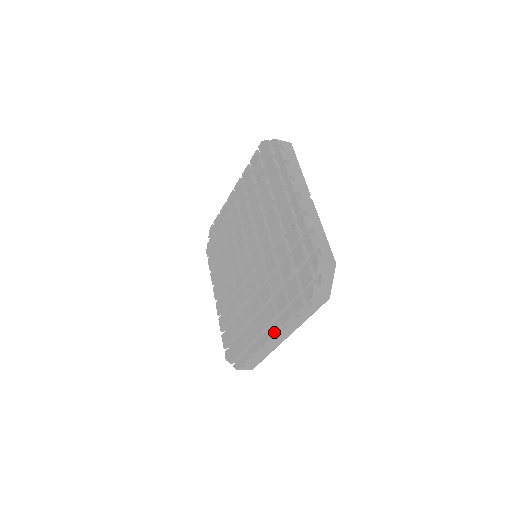
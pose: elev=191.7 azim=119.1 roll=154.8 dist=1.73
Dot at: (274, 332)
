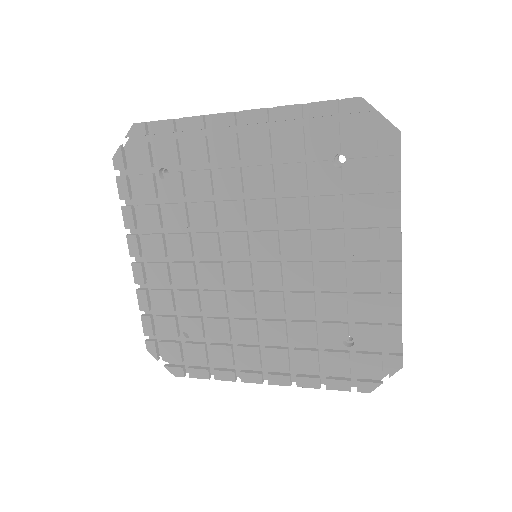
Dot at: (278, 384)
